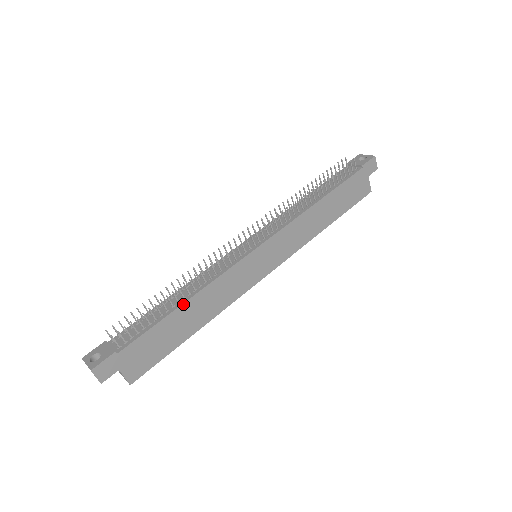
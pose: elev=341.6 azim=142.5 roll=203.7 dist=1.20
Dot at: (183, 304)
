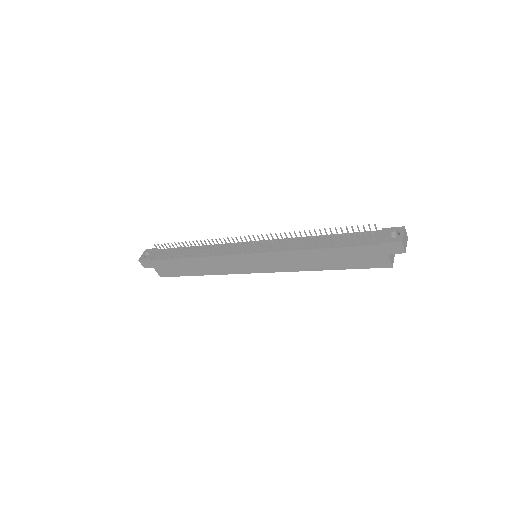
Dot at: (189, 258)
